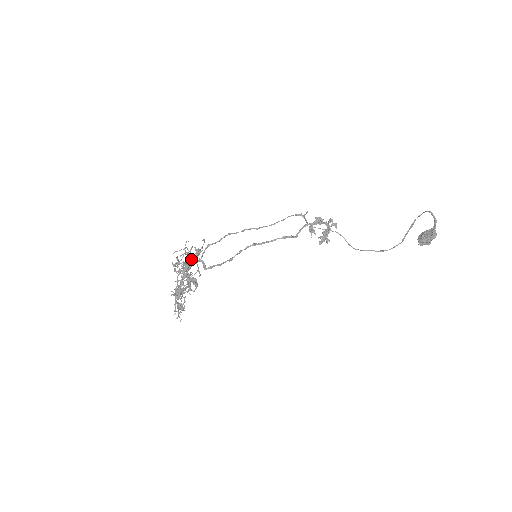
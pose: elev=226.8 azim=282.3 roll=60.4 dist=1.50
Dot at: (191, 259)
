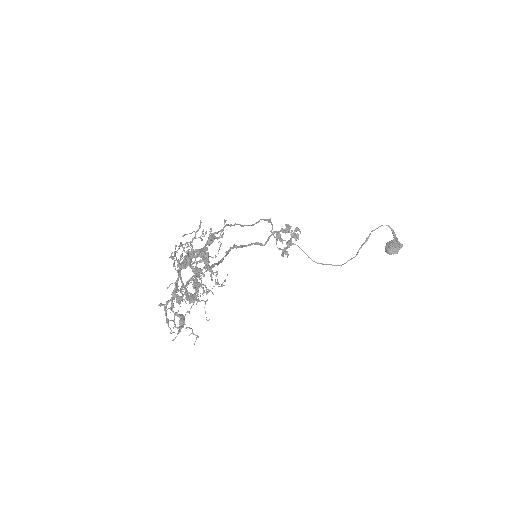
Dot at: (221, 243)
